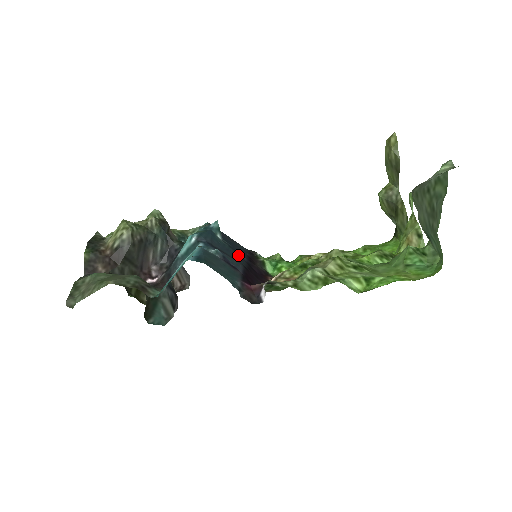
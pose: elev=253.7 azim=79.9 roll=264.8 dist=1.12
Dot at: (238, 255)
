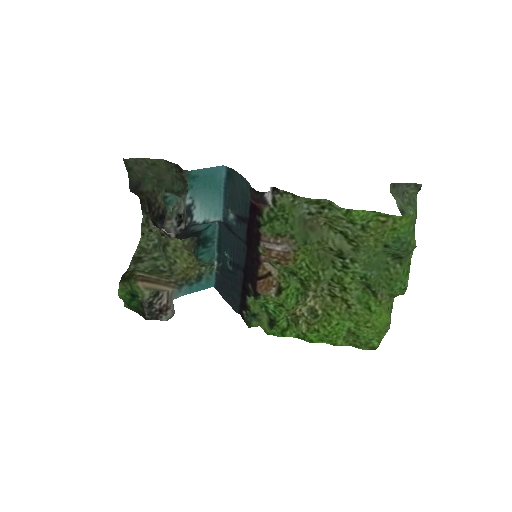
Dot at: (240, 260)
